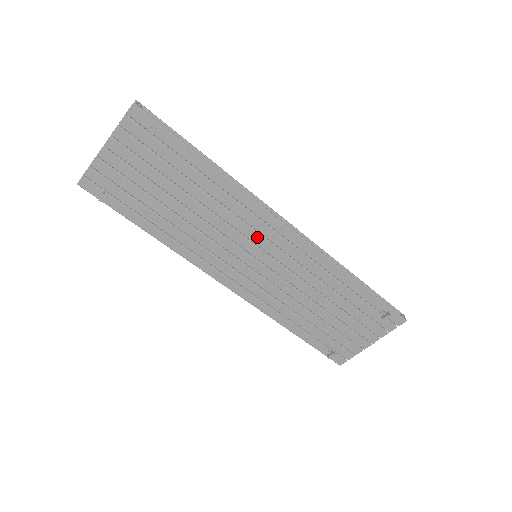
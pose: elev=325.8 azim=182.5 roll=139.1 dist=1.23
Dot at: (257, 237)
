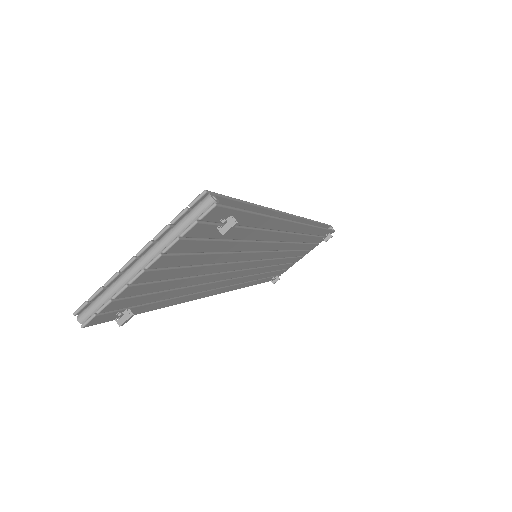
Dot at: (271, 245)
